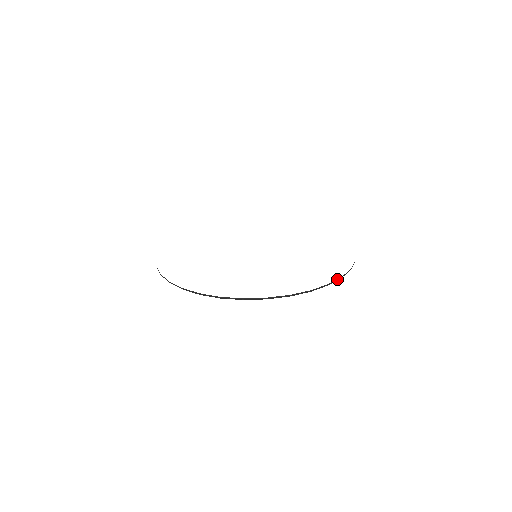
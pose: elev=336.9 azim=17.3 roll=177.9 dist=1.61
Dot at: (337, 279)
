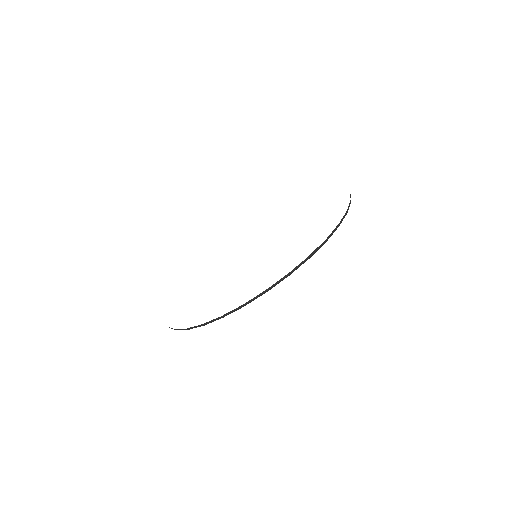
Dot at: occluded
